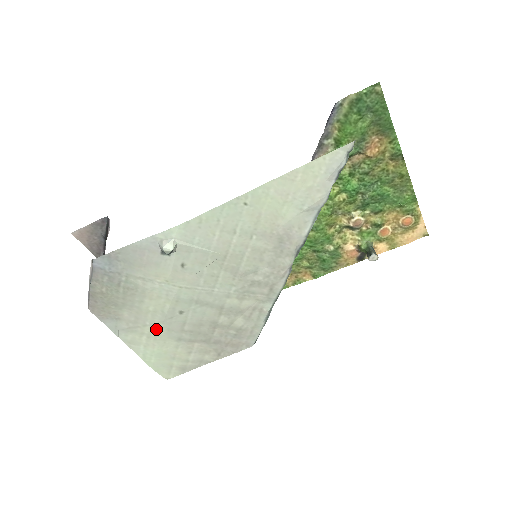
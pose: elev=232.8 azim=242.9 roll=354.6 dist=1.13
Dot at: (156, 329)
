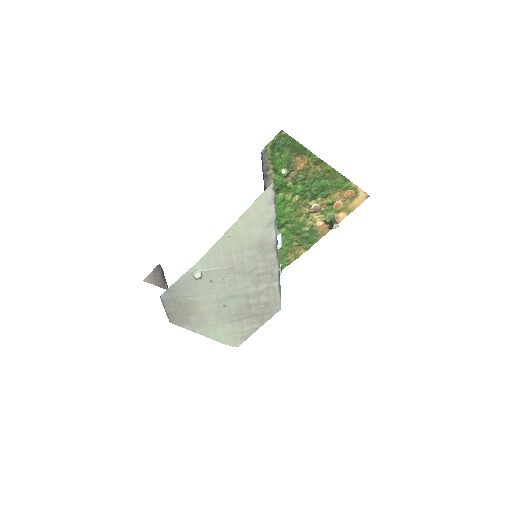
Dot at: (214, 321)
